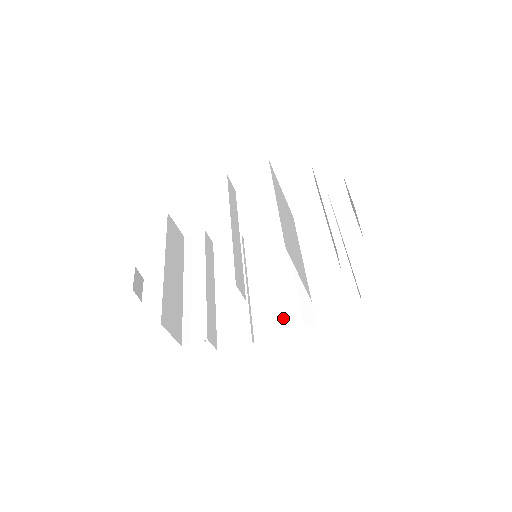
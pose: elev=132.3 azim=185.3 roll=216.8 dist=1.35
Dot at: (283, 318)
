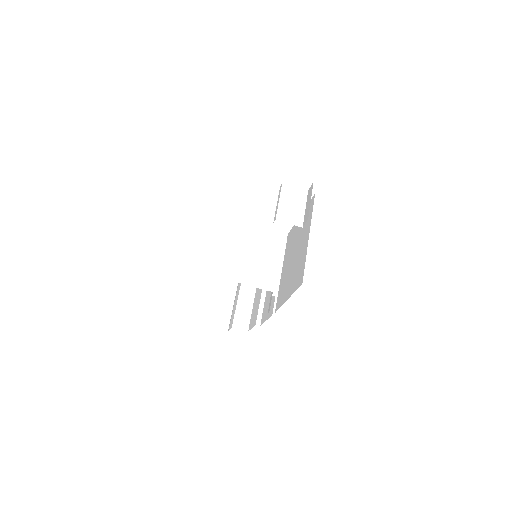
Dot at: occluded
